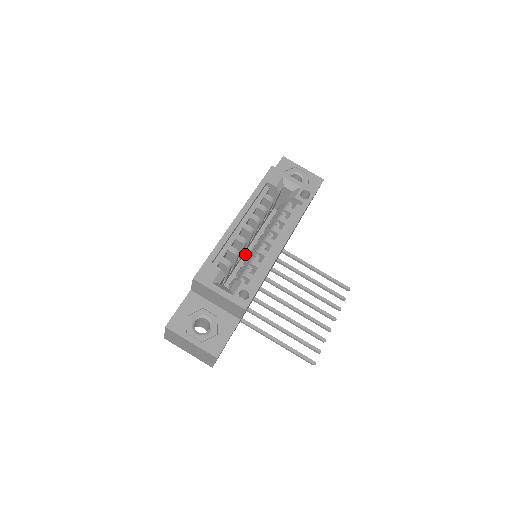
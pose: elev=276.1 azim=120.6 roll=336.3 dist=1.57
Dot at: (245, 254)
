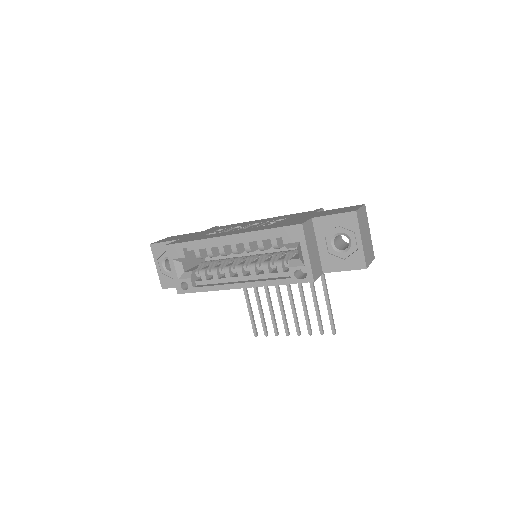
Dot at: occluded
